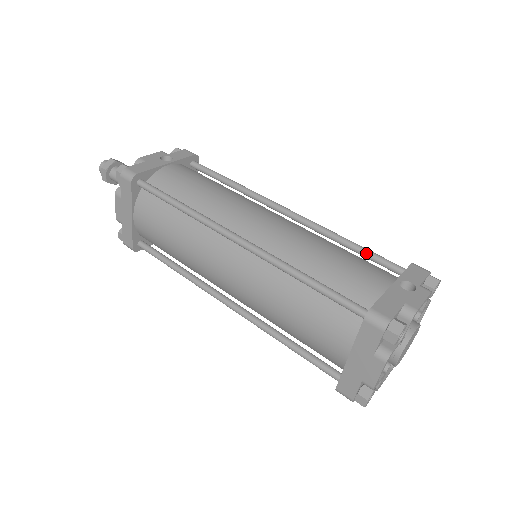
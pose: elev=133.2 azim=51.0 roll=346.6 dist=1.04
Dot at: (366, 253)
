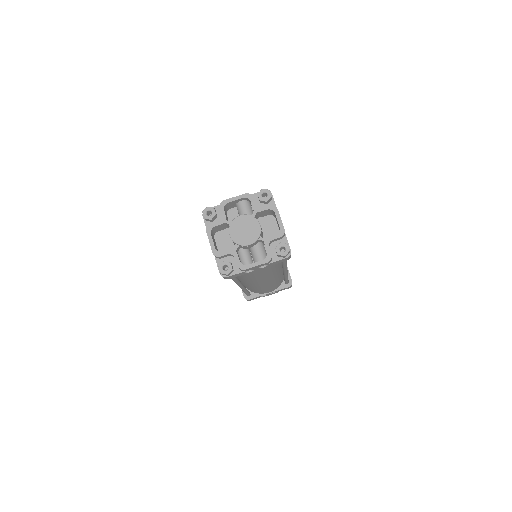
Dot at: occluded
